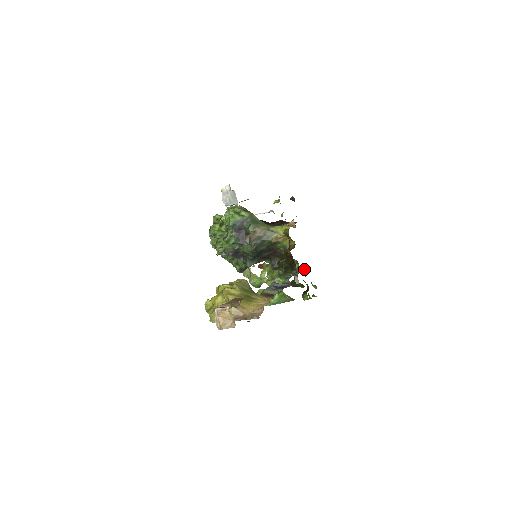
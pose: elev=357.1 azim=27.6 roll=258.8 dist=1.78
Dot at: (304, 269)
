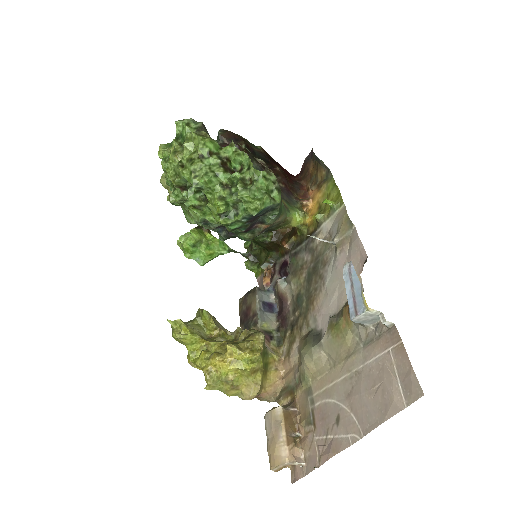
Dot at: occluded
